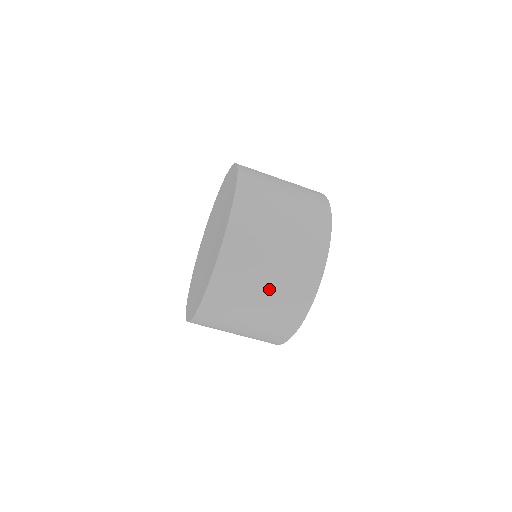
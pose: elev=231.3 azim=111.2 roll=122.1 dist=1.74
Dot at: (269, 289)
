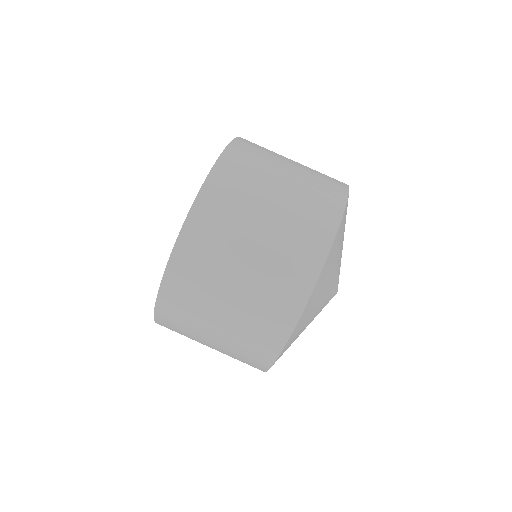
Dot at: (240, 292)
